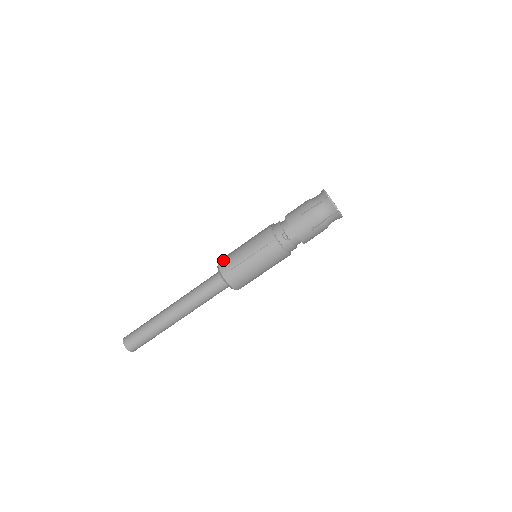
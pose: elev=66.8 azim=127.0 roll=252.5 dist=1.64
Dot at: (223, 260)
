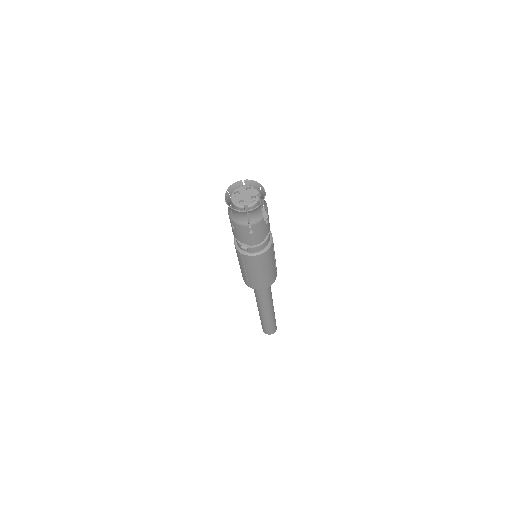
Dot at: occluded
